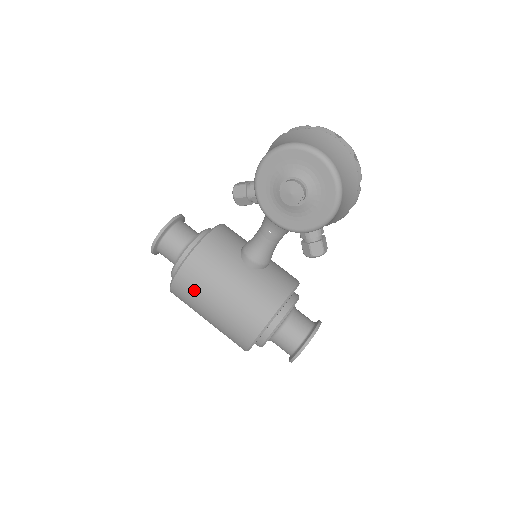
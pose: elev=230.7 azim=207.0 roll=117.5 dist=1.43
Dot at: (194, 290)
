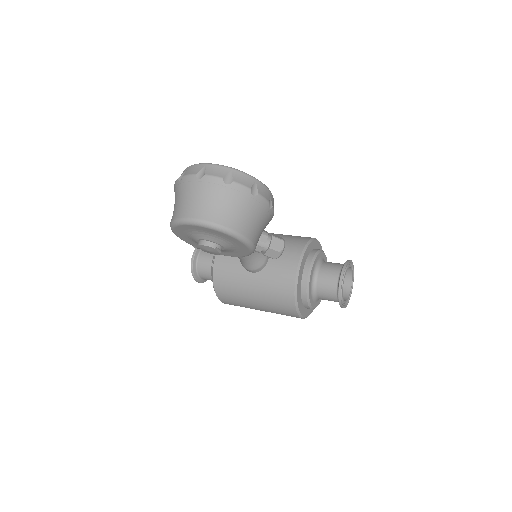
Dot at: (238, 305)
